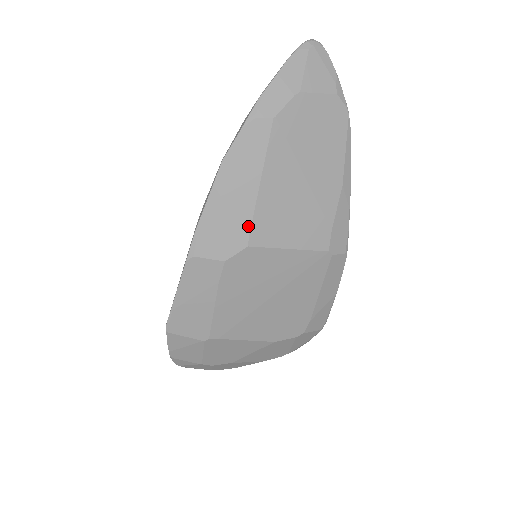
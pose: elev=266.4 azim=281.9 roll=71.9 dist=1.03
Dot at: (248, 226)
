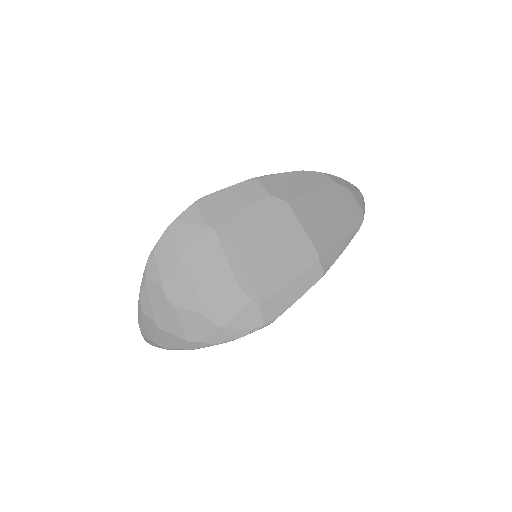
Dot at: (294, 196)
